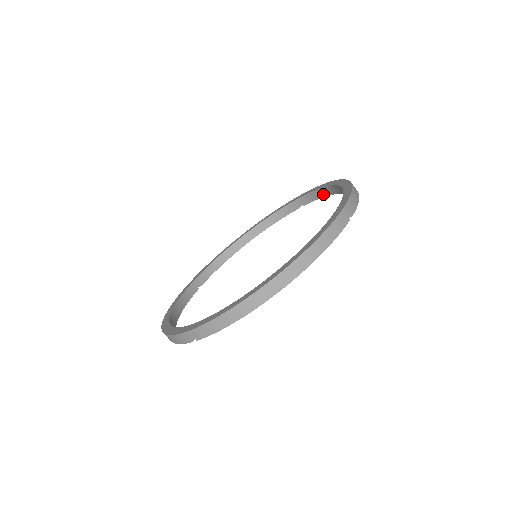
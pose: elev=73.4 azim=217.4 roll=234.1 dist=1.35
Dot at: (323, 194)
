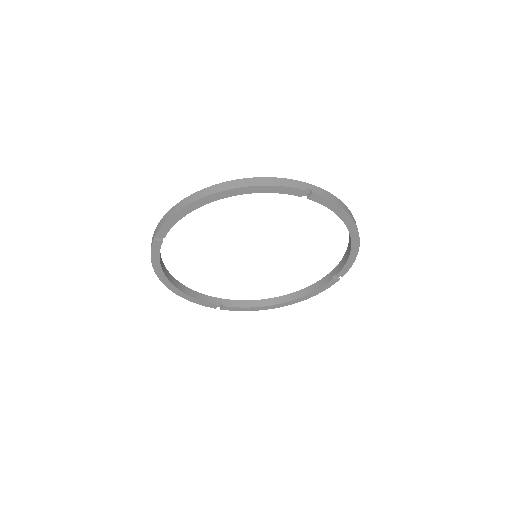
Dot at: (348, 254)
